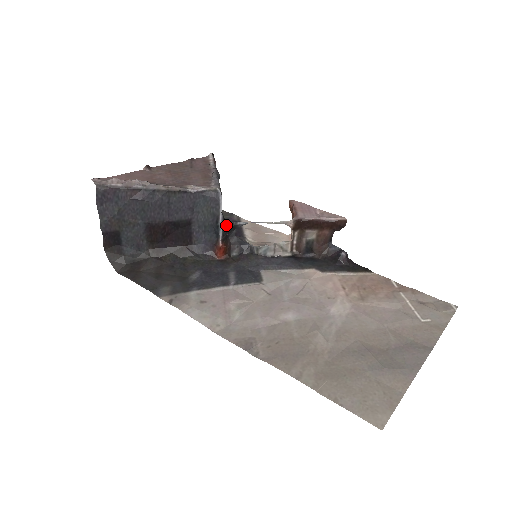
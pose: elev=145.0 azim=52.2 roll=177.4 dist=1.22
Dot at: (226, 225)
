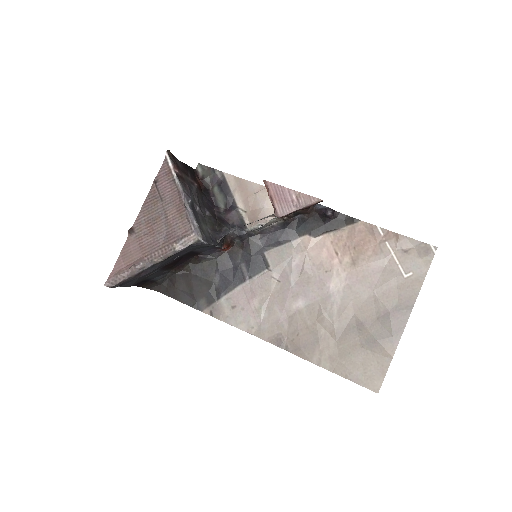
Dot at: (220, 241)
